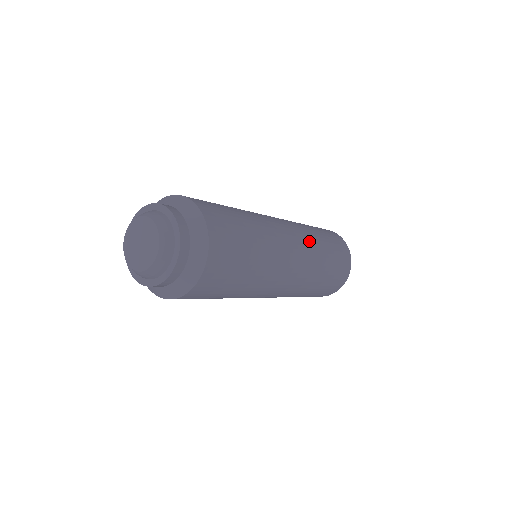
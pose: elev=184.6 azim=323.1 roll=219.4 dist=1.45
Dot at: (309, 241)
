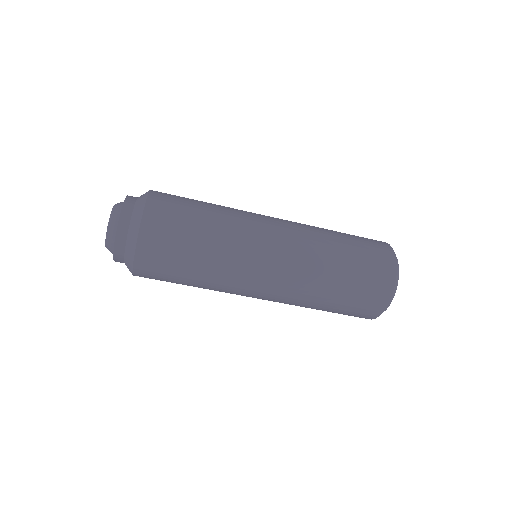
Dot at: occluded
